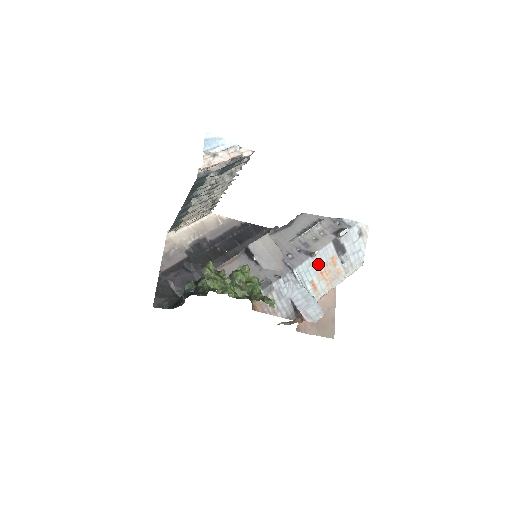
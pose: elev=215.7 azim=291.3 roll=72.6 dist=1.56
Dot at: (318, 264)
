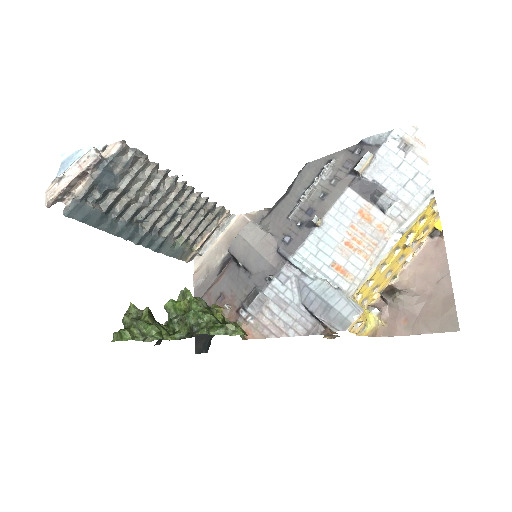
Dot at: (335, 233)
